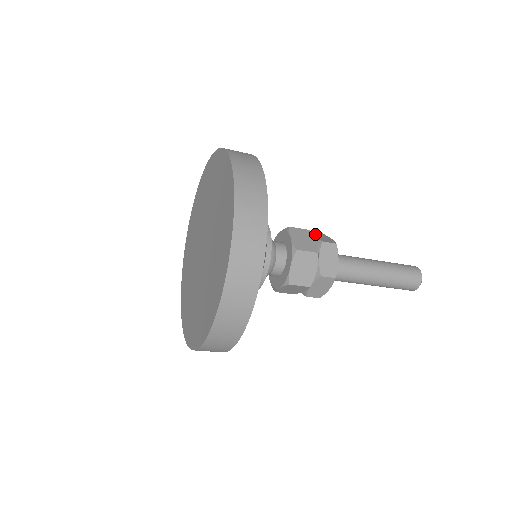
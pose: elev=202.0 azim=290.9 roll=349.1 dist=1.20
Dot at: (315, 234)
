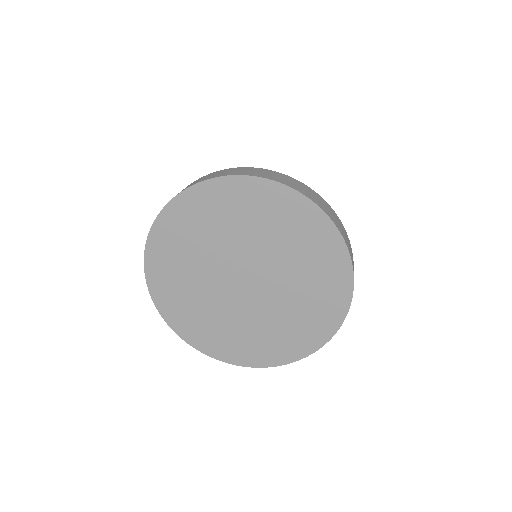
Dot at: occluded
